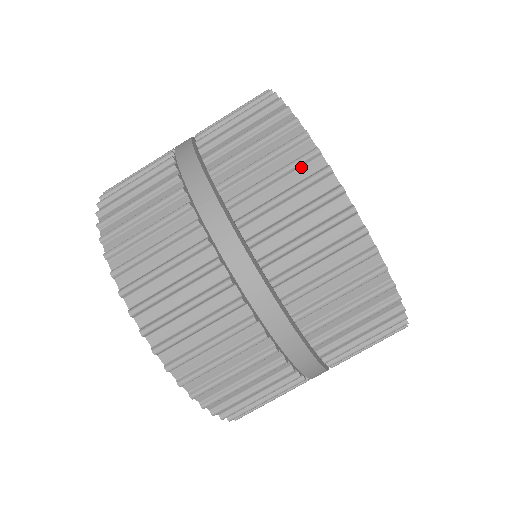
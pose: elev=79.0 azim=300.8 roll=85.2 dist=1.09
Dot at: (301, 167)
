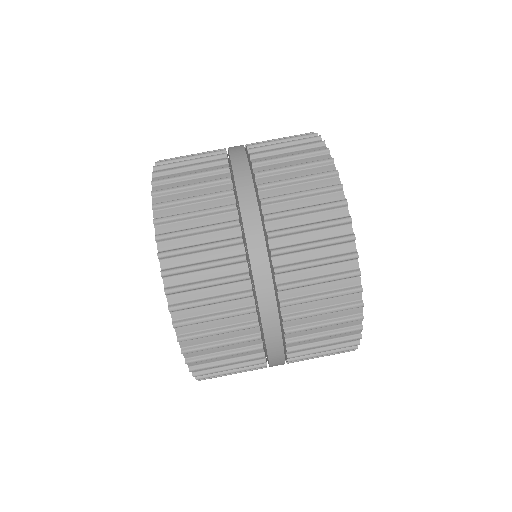
Dot at: occluded
